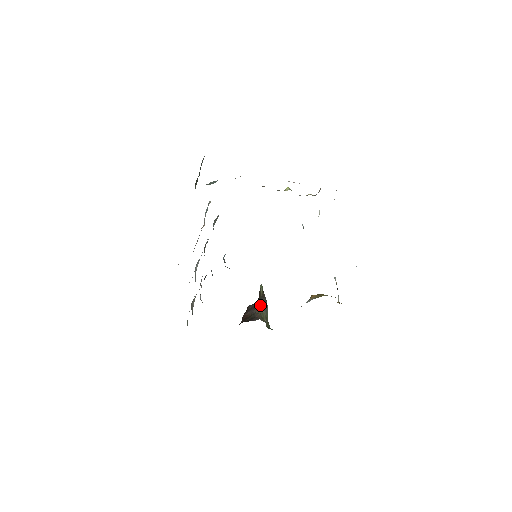
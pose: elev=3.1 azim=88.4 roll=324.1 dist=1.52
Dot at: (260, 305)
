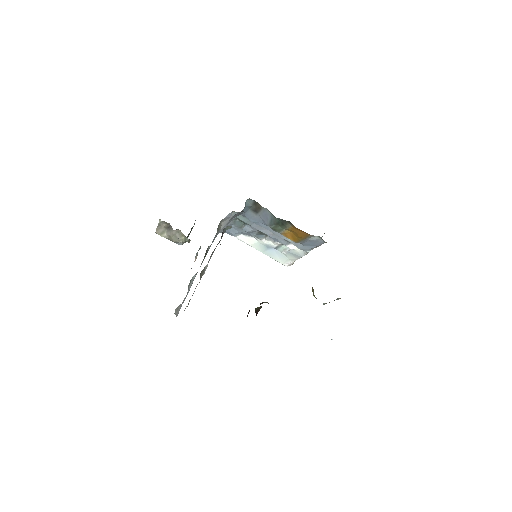
Dot at: (265, 302)
